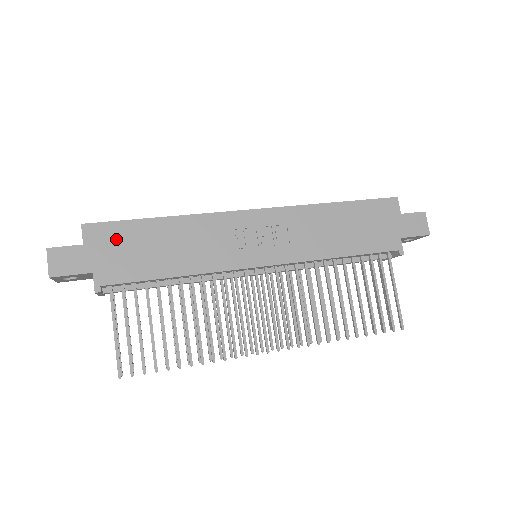
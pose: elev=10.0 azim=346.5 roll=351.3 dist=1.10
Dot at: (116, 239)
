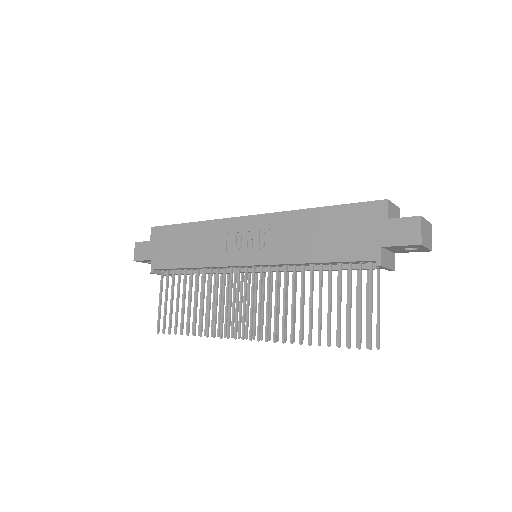
Dot at: (165, 238)
